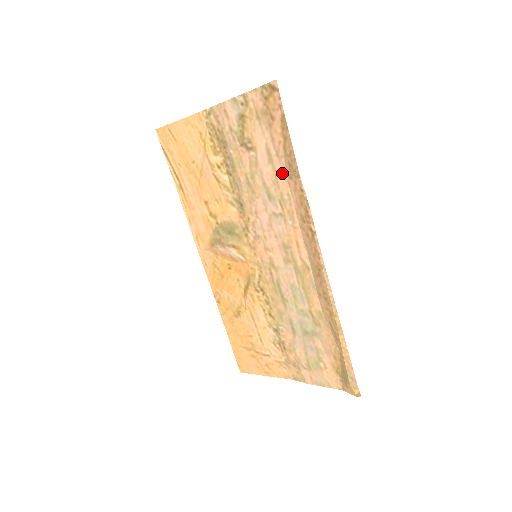
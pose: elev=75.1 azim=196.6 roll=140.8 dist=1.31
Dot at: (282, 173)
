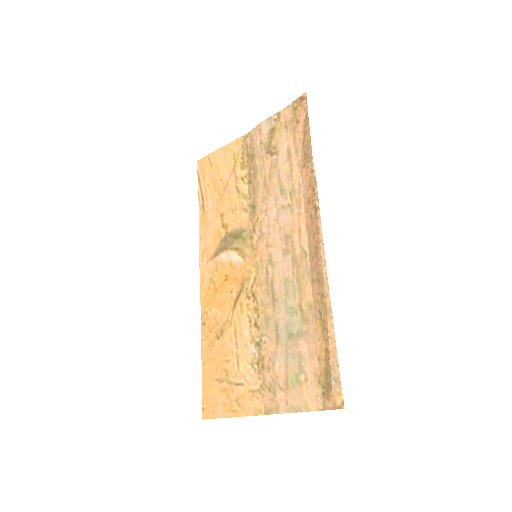
Dot at: (297, 166)
